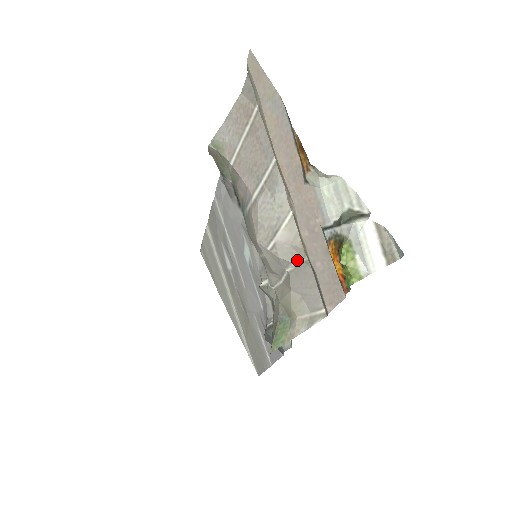
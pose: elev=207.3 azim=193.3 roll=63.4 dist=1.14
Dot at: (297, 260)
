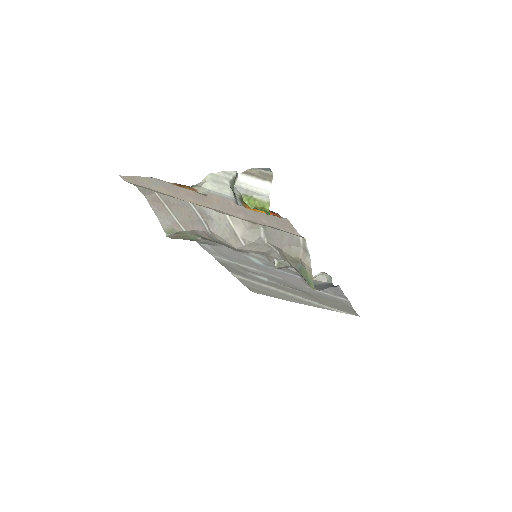
Dot at: (260, 232)
